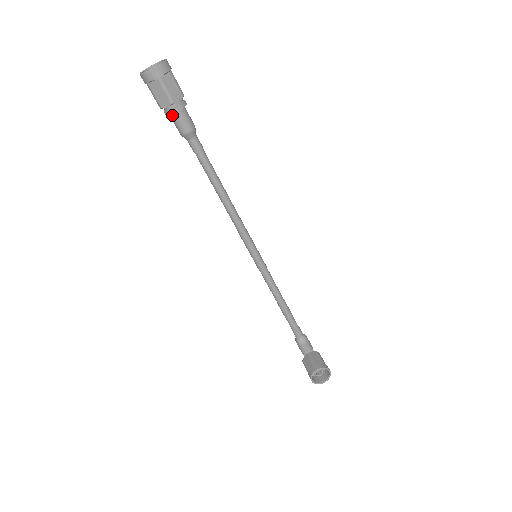
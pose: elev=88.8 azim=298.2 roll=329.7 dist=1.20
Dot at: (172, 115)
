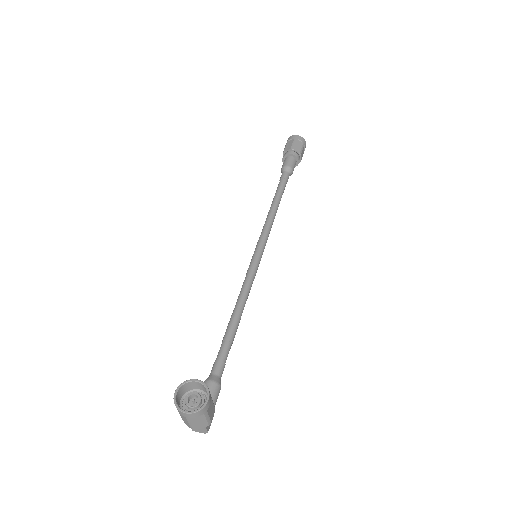
Dot at: (286, 158)
